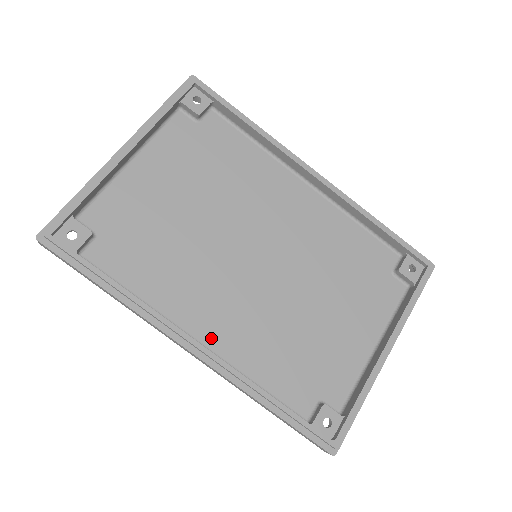
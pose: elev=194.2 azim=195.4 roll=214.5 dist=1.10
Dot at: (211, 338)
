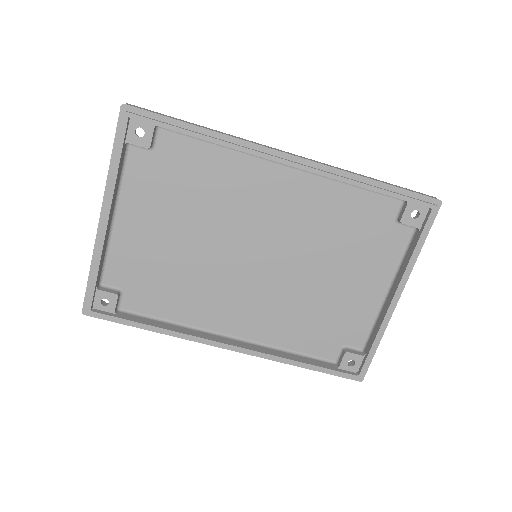
Dot at: (242, 331)
